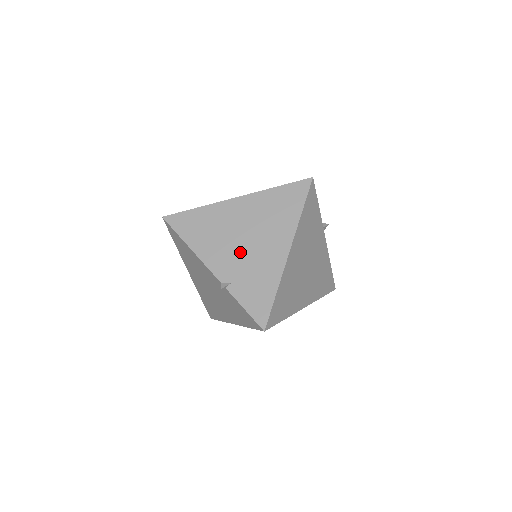
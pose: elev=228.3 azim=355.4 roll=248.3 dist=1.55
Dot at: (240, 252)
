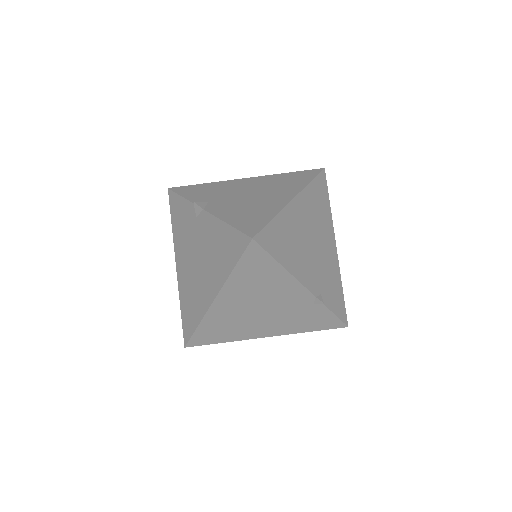
Dot at: (315, 259)
